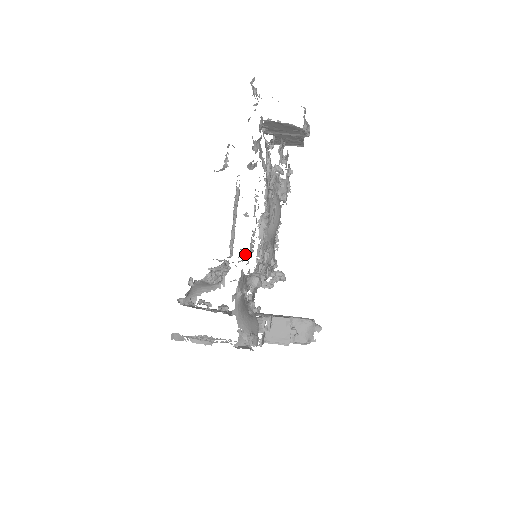
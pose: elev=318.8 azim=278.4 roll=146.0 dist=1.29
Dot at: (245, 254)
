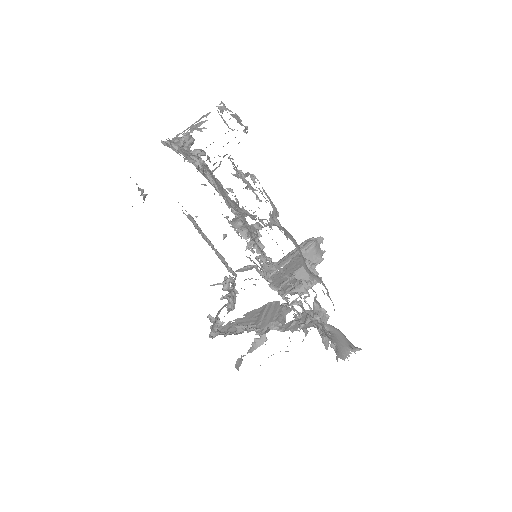
Dot at: (258, 272)
